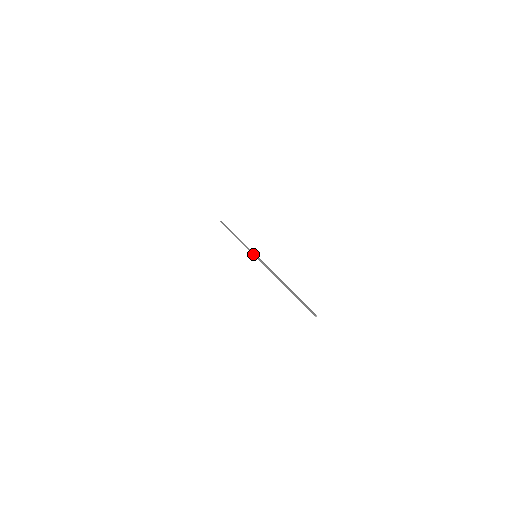
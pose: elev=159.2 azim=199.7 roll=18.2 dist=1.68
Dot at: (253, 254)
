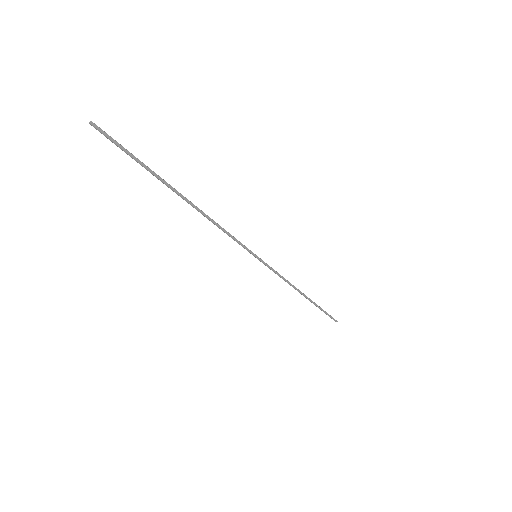
Dot at: (259, 259)
